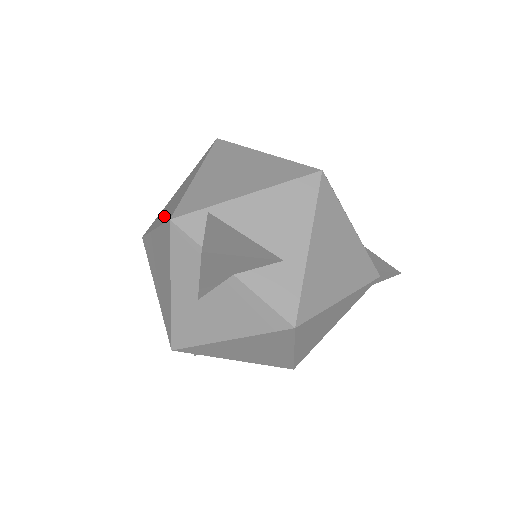
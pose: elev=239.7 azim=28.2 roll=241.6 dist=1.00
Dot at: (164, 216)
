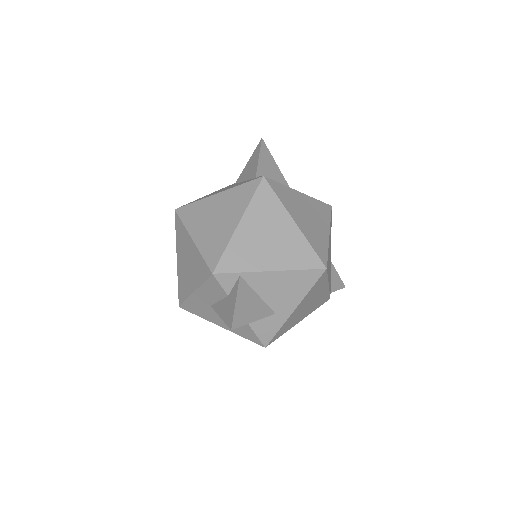
Dot at: (204, 238)
